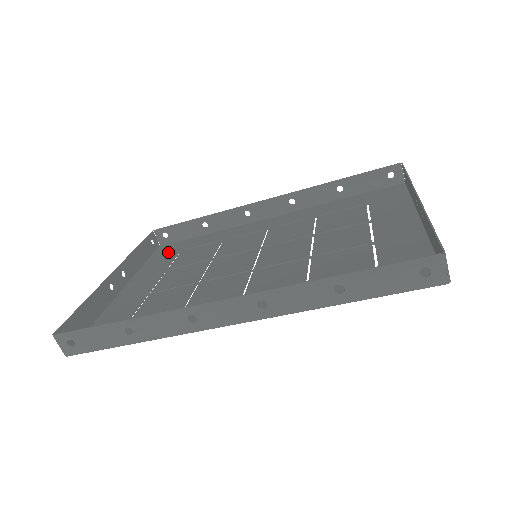
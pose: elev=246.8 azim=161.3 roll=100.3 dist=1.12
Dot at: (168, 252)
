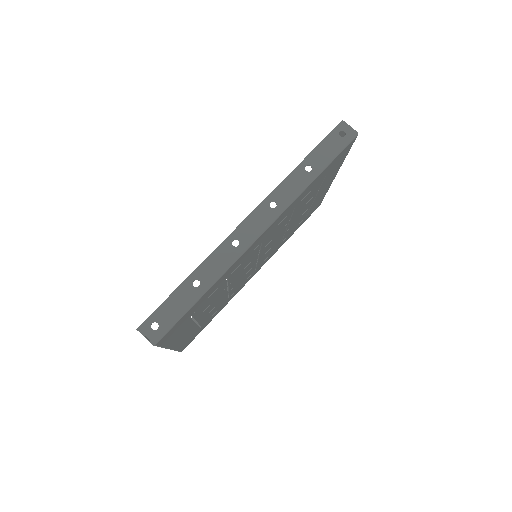
Dot at: (191, 337)
